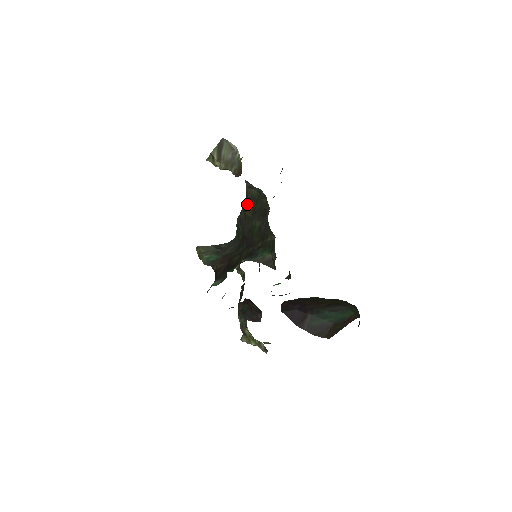
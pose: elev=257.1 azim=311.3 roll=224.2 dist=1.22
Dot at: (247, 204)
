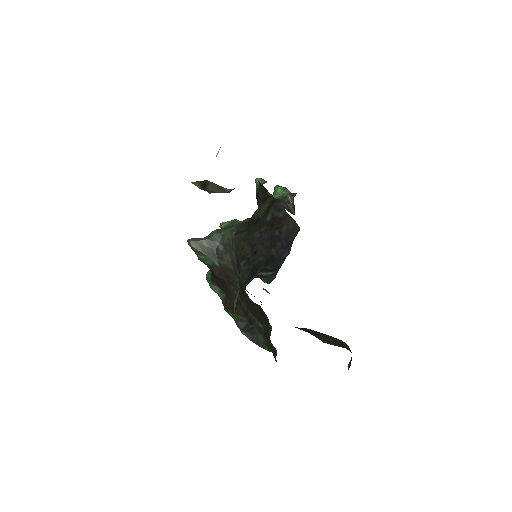
Dot at: (246, 296)
